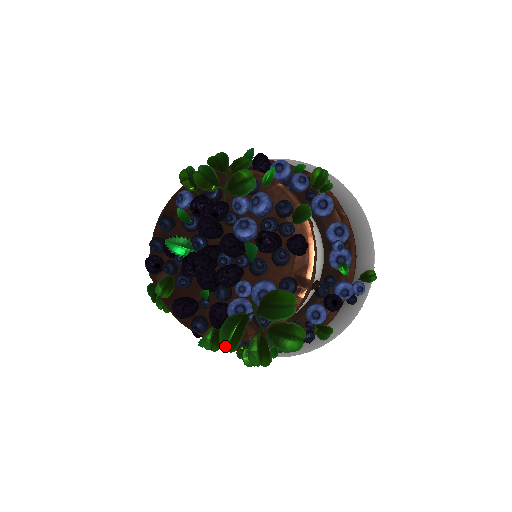
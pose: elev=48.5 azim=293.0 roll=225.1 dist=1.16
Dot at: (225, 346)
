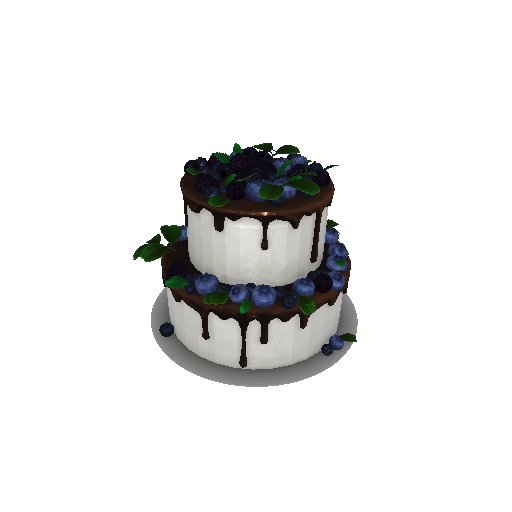
Dot at: (241, 179)
